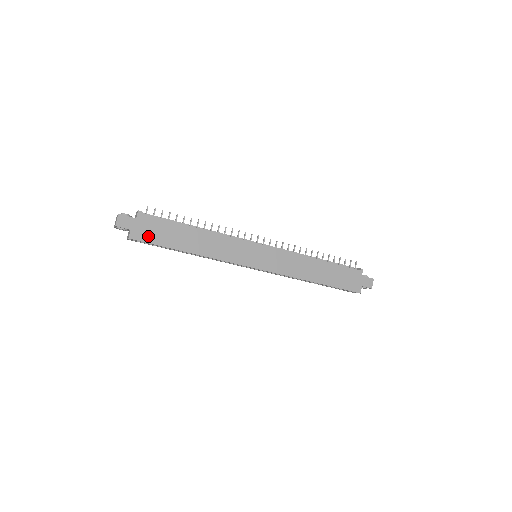
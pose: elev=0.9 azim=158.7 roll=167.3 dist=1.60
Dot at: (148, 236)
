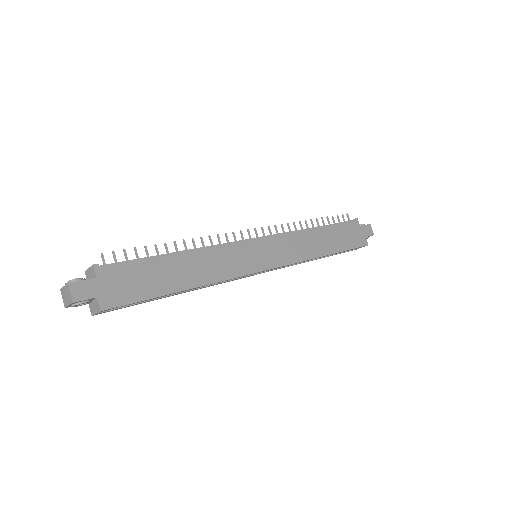
Dot at: (125, 294)
